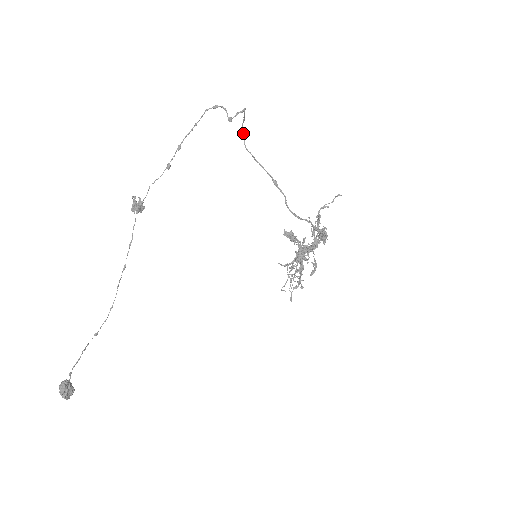
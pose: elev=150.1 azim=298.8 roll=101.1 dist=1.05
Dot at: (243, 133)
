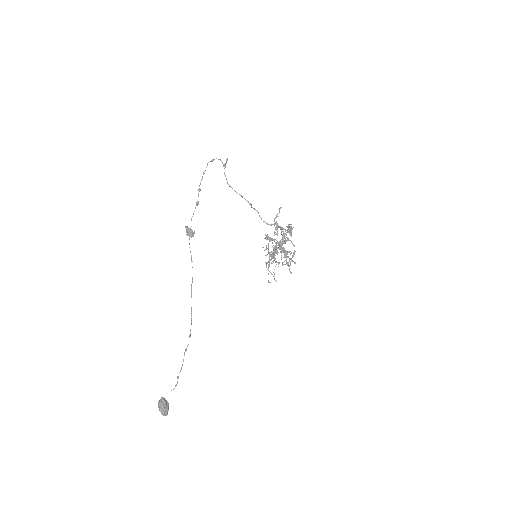
Dot at: (225, 176)
